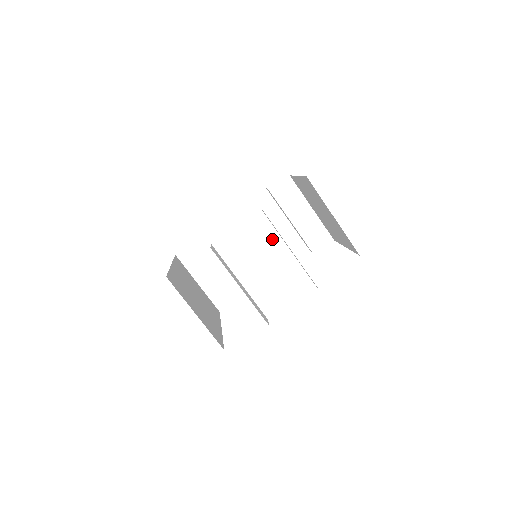
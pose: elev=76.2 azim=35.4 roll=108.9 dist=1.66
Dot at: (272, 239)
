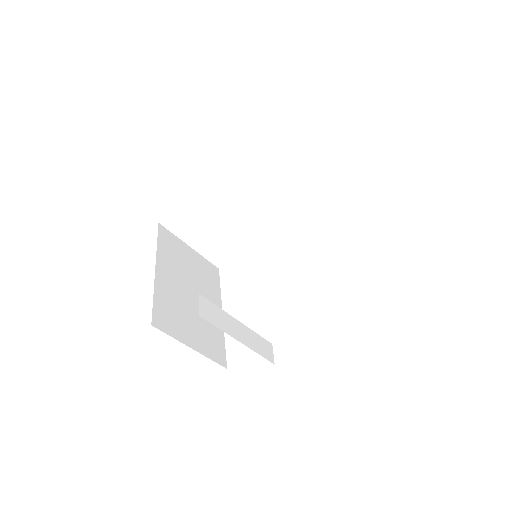
Dot at: (275, 196)
